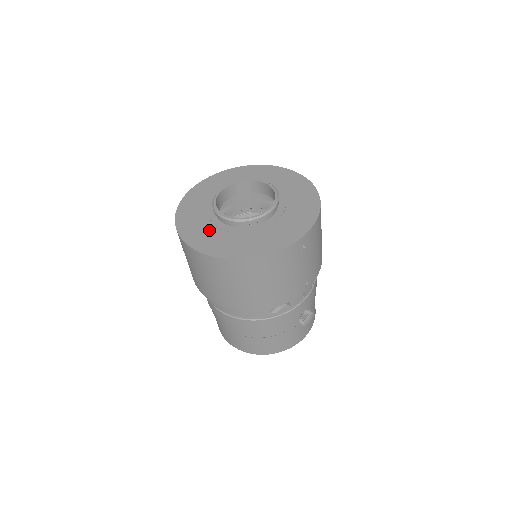
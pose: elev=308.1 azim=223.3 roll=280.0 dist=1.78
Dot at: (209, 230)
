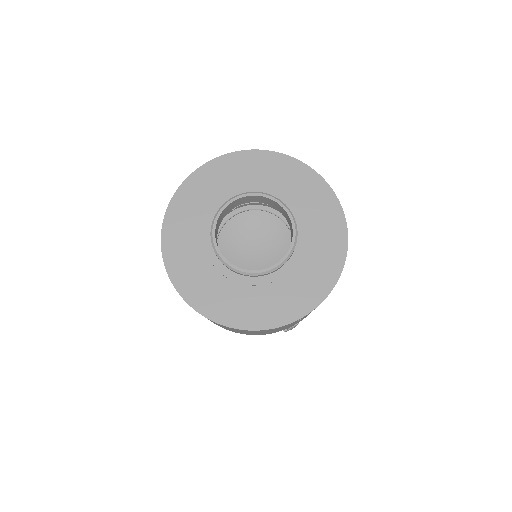
Dot at: (198, 260)
